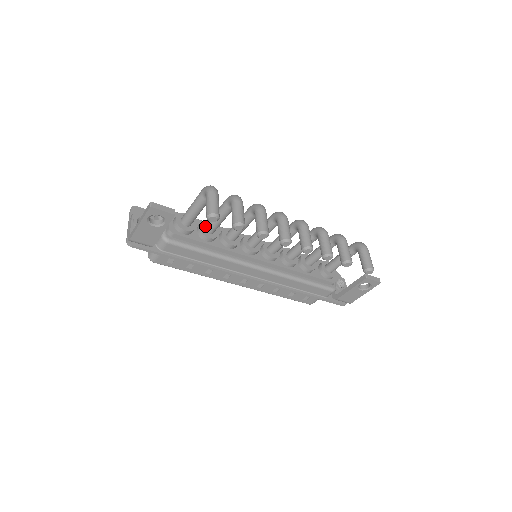
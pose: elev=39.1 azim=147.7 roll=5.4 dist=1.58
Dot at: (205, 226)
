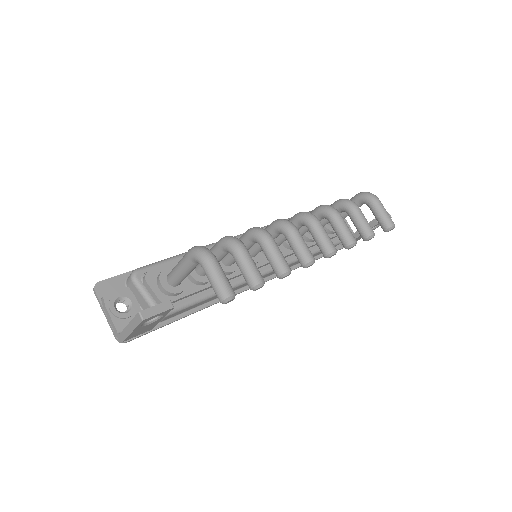
Dot at: (197, 270)
